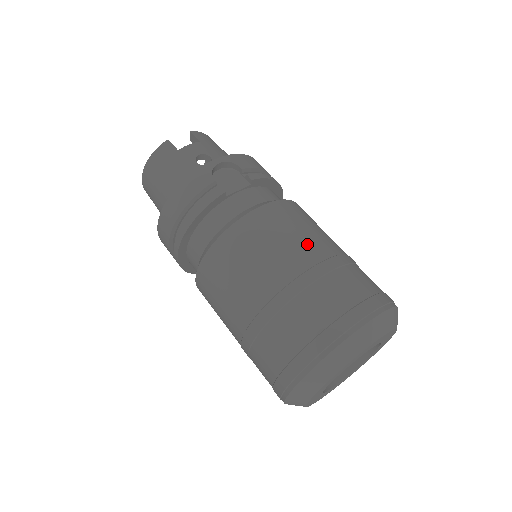
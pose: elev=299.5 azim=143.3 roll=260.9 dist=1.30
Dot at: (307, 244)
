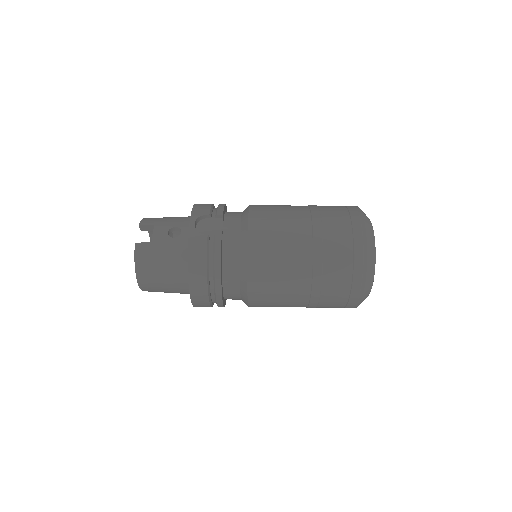
Dot at: (294, 218)
